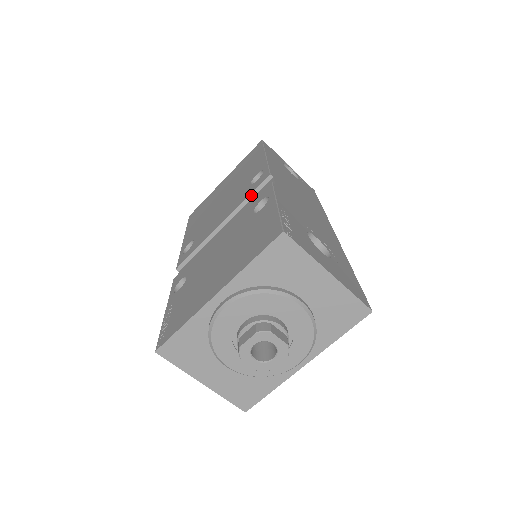
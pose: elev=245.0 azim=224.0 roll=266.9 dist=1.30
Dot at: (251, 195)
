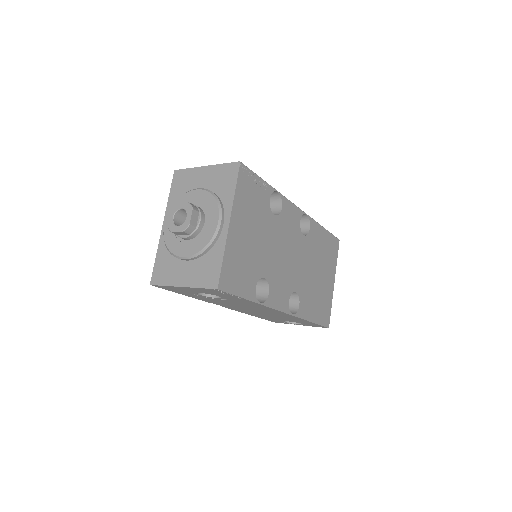
Dot at: occluded
